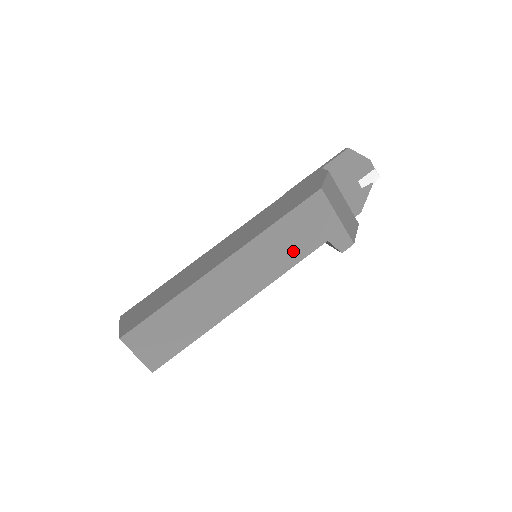
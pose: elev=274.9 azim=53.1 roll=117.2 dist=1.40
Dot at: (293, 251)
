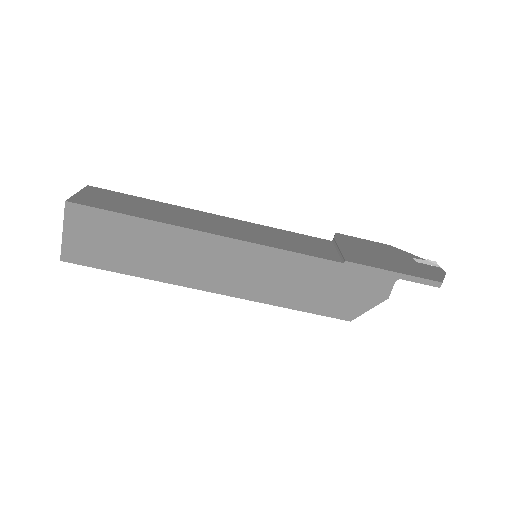
Dot at: occluded
